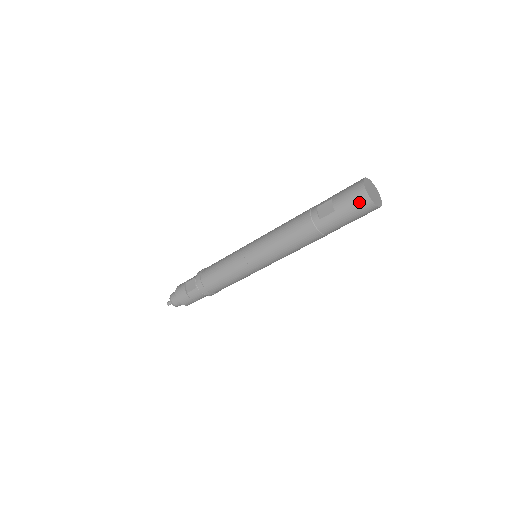
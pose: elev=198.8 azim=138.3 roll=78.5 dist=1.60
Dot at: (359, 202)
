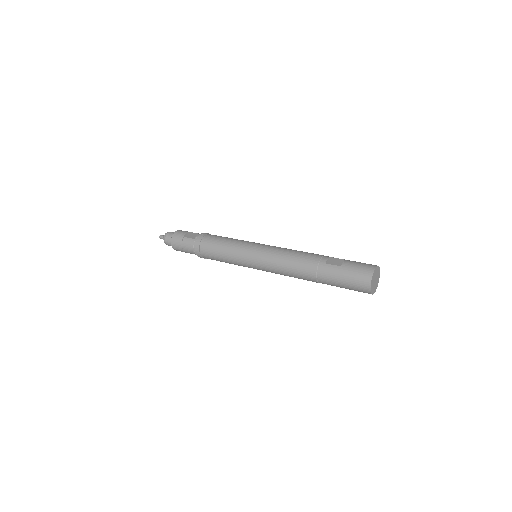
Dot at: (362, 274)
